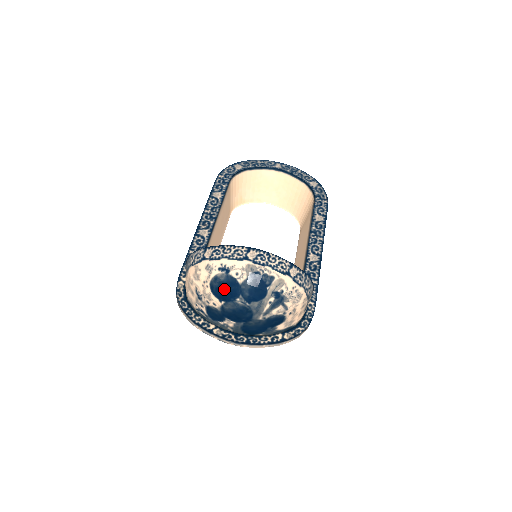
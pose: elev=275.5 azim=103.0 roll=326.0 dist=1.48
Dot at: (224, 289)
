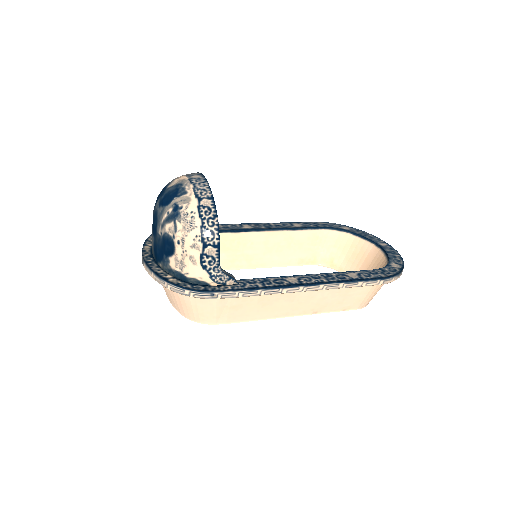
Dot at: (160, 192)
